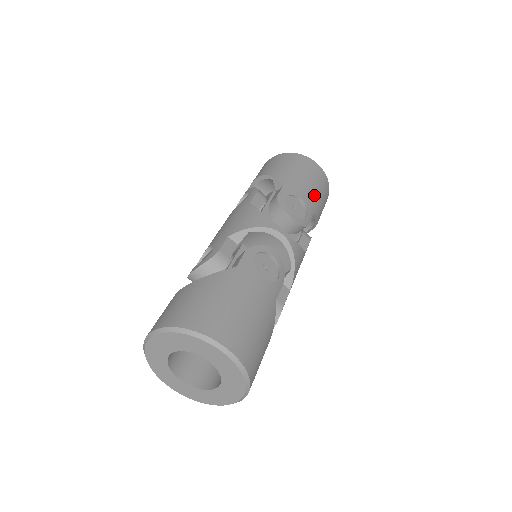
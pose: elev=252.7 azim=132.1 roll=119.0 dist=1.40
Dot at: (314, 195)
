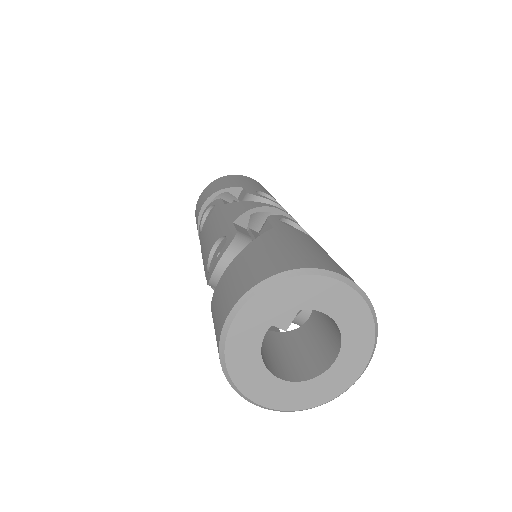
Dot at: occluded
